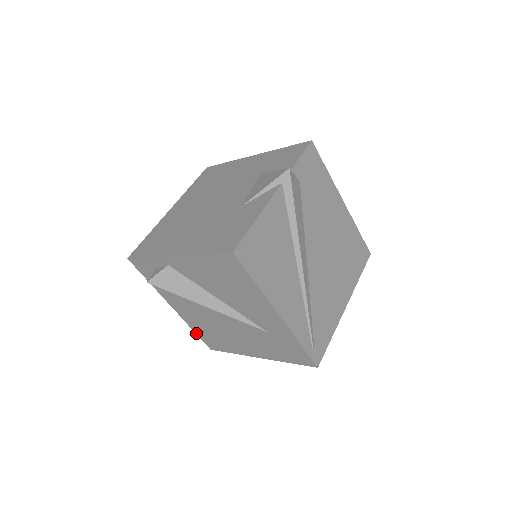
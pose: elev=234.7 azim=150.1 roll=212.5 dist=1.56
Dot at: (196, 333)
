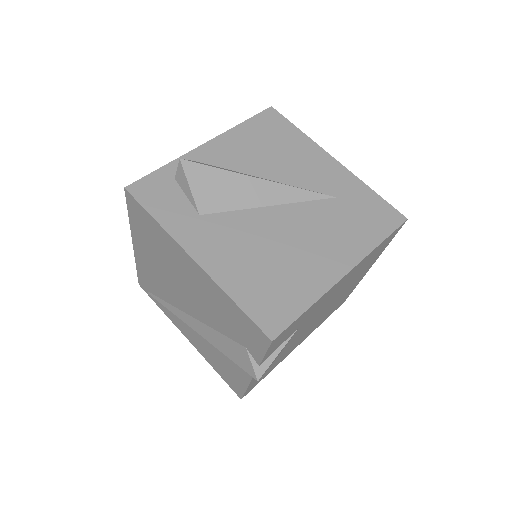
Dot at: (239, 305)
